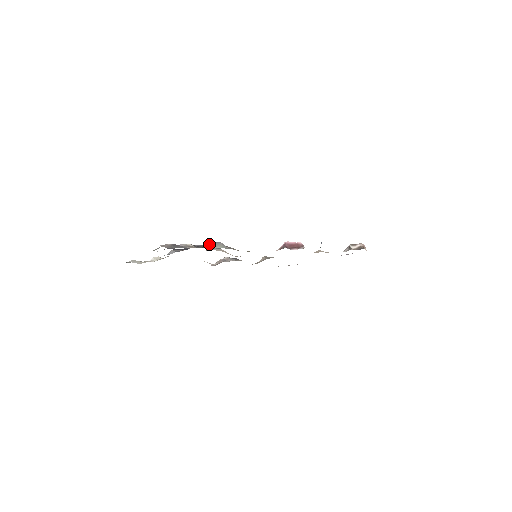
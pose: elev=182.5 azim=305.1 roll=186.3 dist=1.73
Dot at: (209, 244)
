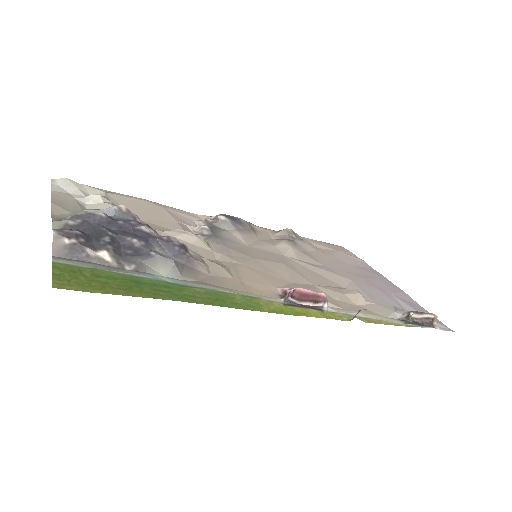
Dot at: (150, 256)
